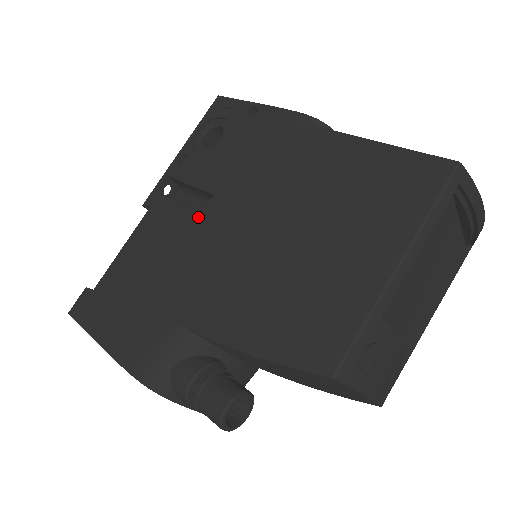
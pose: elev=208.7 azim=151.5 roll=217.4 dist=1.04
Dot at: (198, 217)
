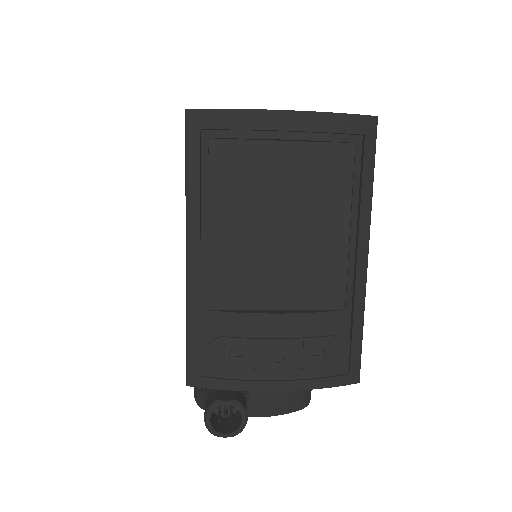
Dot at: occluded
